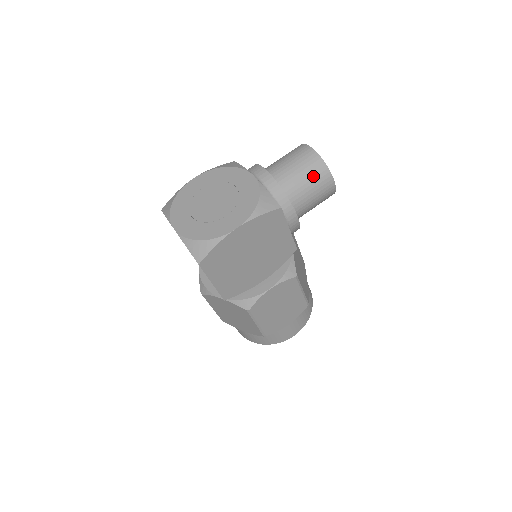
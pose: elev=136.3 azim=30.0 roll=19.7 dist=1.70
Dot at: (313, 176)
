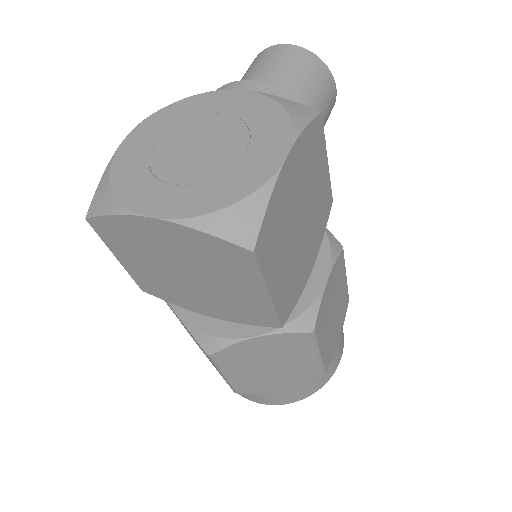
Dot at: (313, 77)
